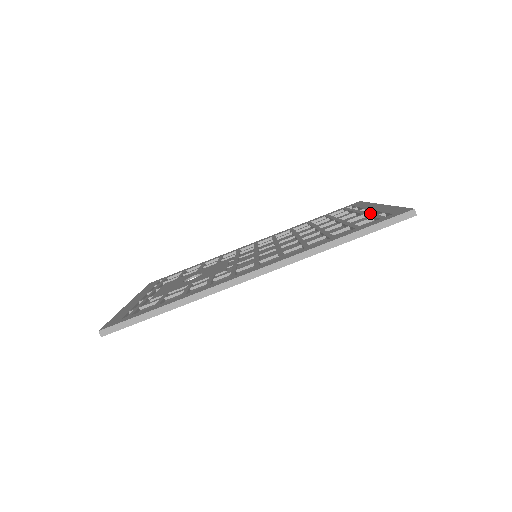
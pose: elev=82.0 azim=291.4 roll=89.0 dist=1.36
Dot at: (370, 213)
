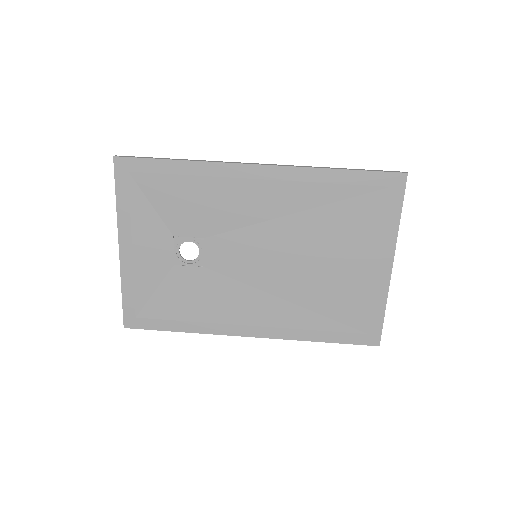
Dot at: (375, 233)
